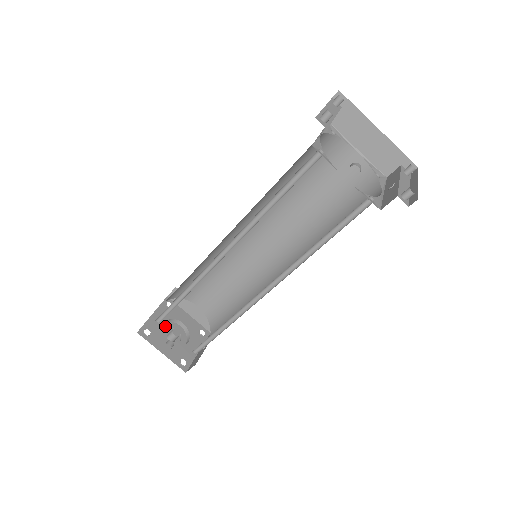
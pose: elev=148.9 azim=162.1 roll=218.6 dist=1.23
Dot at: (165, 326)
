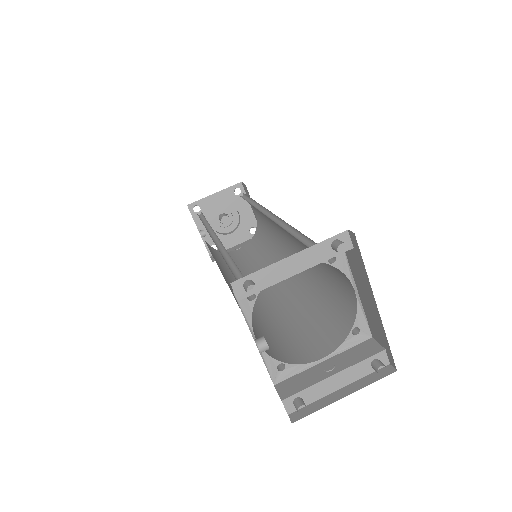
Dot at: (222, 207)
